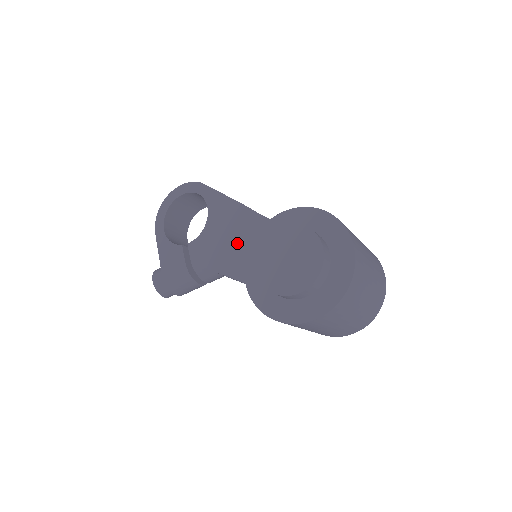
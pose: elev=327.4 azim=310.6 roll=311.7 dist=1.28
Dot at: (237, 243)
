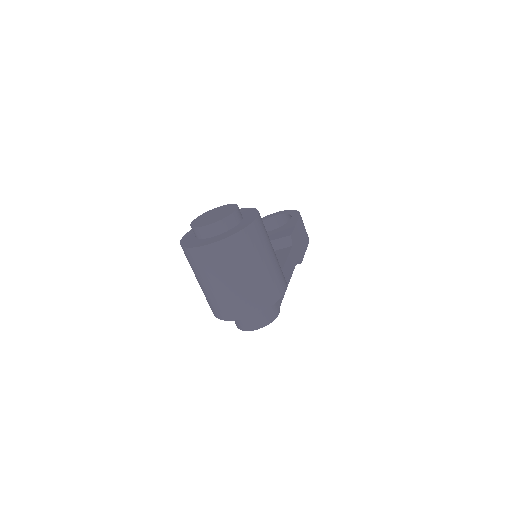
Dot at: occluded
